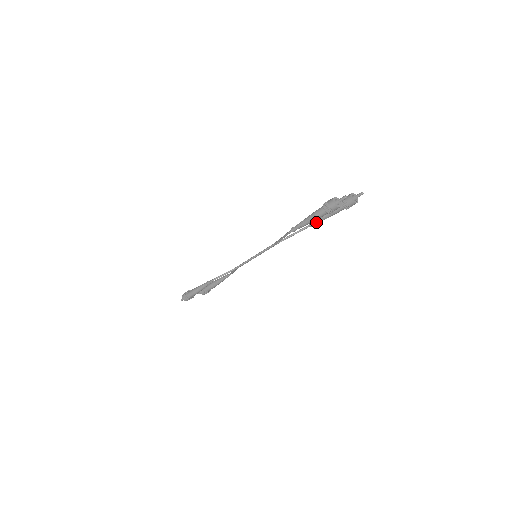
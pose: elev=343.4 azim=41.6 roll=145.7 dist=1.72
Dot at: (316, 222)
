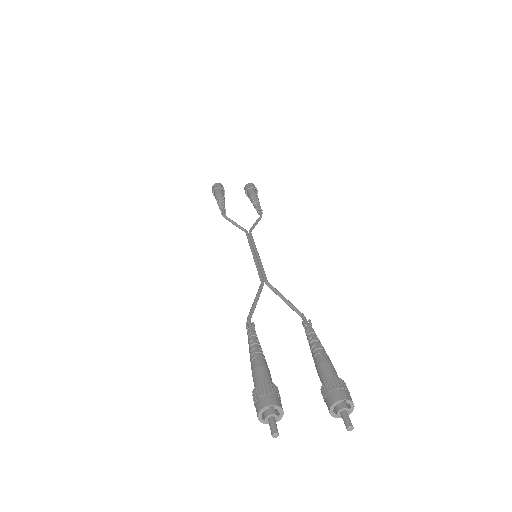
Dot at: (306, 335)
